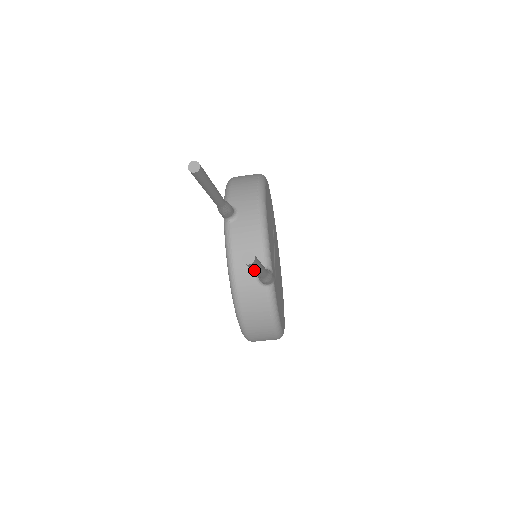
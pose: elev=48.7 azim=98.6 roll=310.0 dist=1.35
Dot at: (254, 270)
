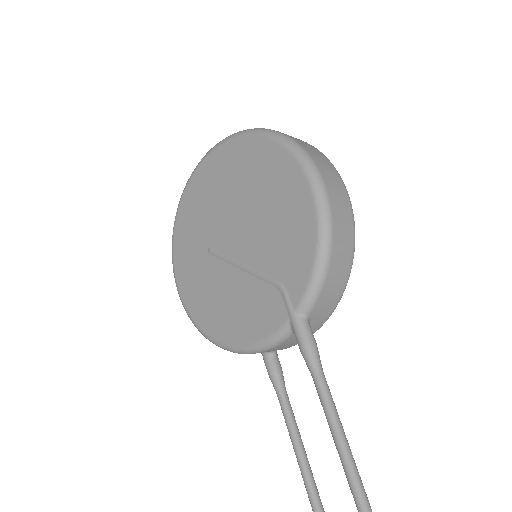
Dot at: (301, 470)
